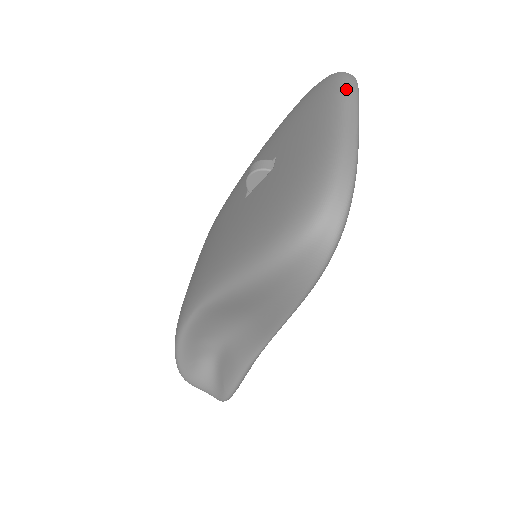
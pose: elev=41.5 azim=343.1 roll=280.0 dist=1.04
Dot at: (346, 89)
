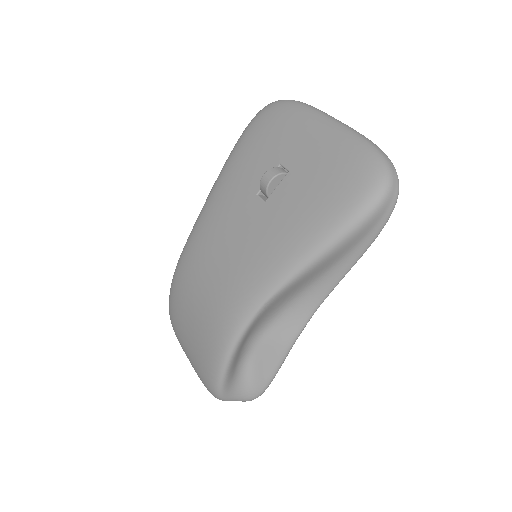
Dot at: (313, 107)
